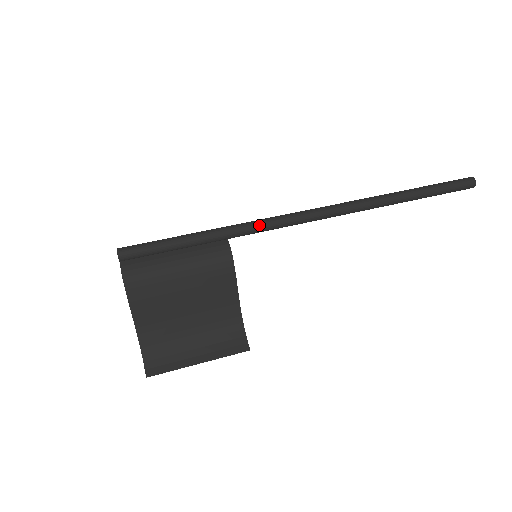
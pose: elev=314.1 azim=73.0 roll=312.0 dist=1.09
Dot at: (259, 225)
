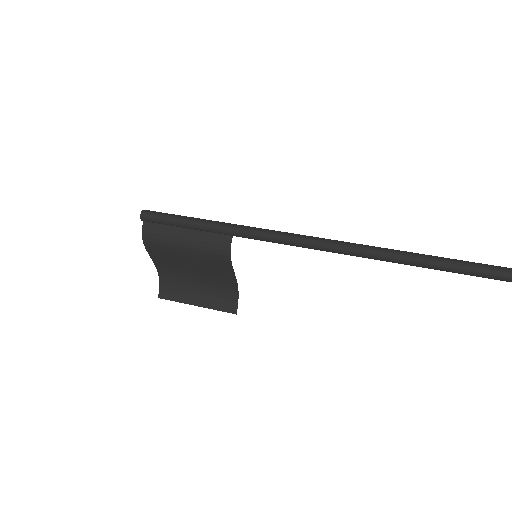
Dot at: (261, 237)
